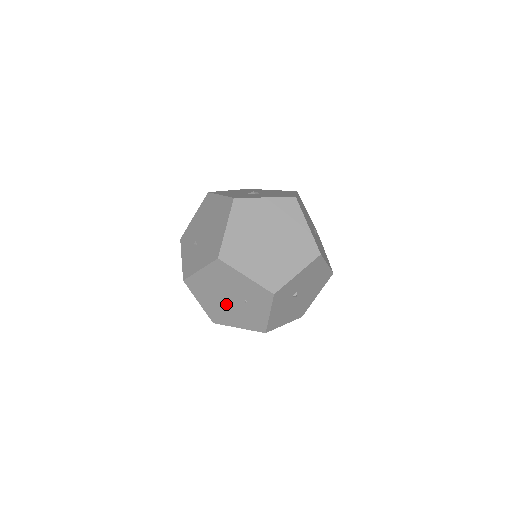
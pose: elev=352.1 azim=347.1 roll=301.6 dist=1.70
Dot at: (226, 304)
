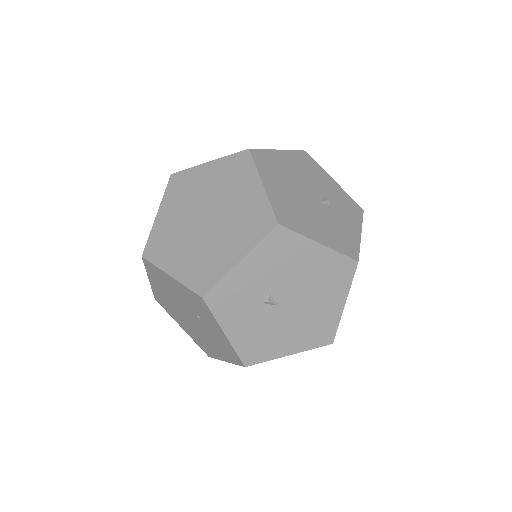
Dot at: (193, 325)
